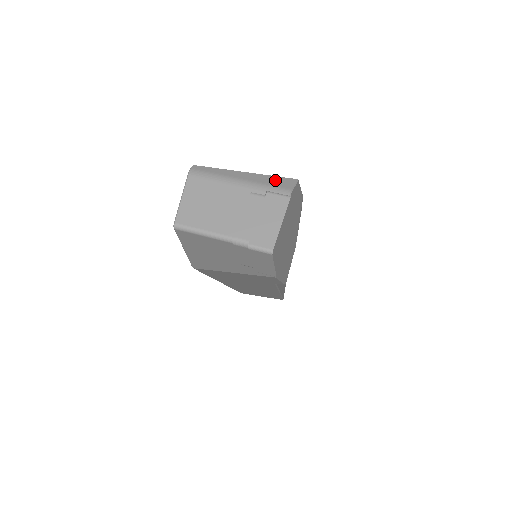
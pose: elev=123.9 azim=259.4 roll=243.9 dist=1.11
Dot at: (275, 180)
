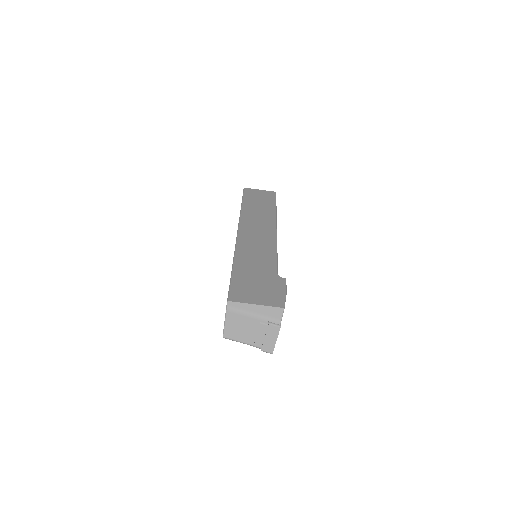
Dot at: (272, 311)
